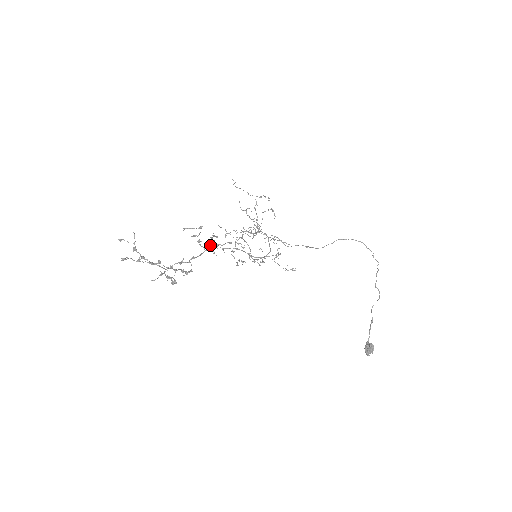
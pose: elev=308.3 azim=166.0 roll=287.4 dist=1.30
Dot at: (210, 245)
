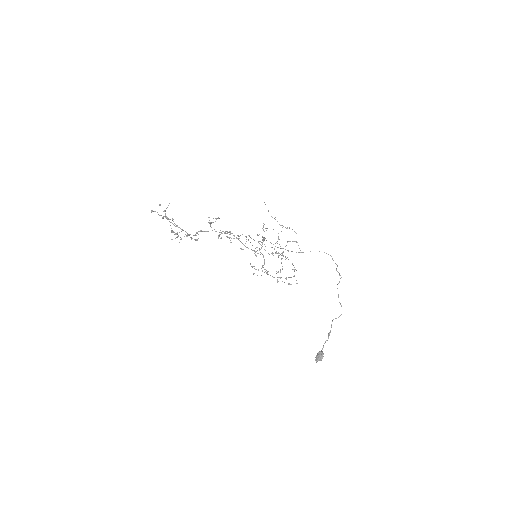
Dot at: (221, 233)
